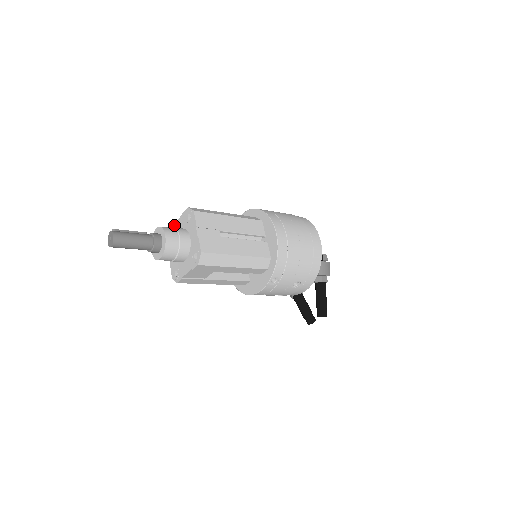
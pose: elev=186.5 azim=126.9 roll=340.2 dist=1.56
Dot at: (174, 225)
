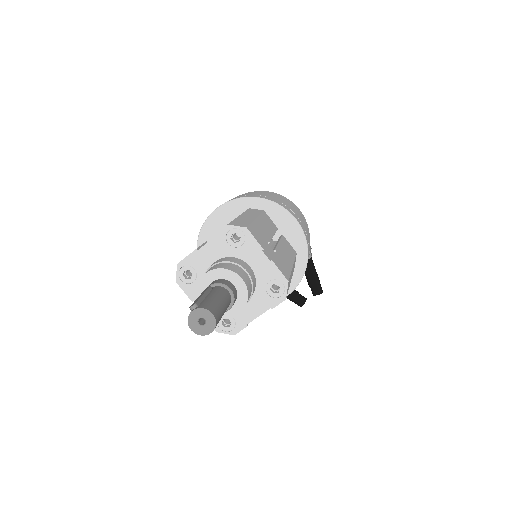
Dot at: (193, 257)
